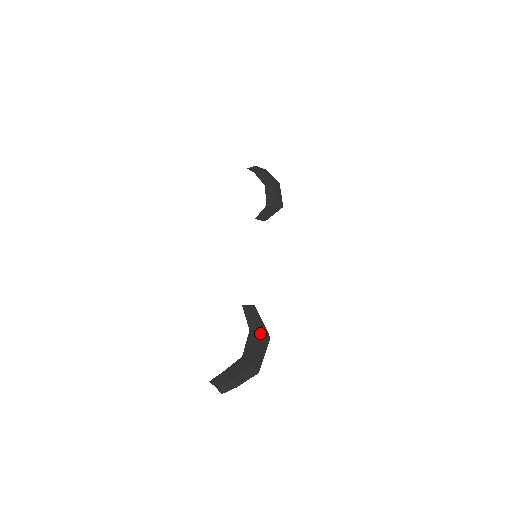
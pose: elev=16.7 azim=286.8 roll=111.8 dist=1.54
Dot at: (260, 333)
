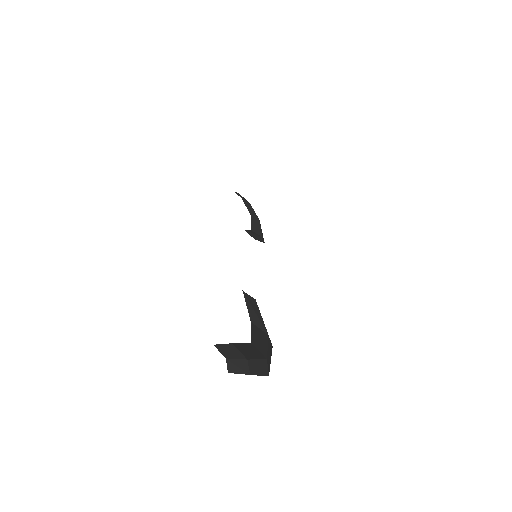
Dot at: (264, 332)
